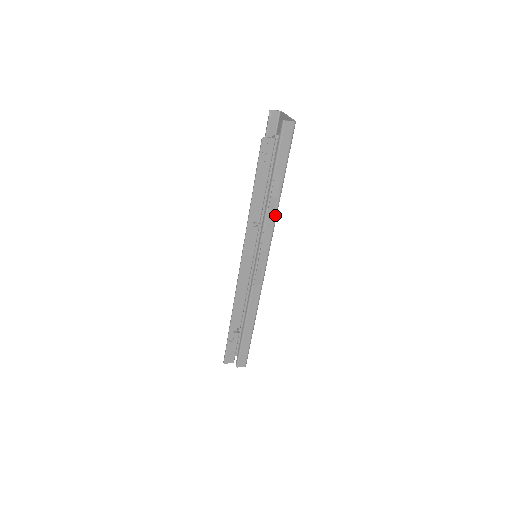
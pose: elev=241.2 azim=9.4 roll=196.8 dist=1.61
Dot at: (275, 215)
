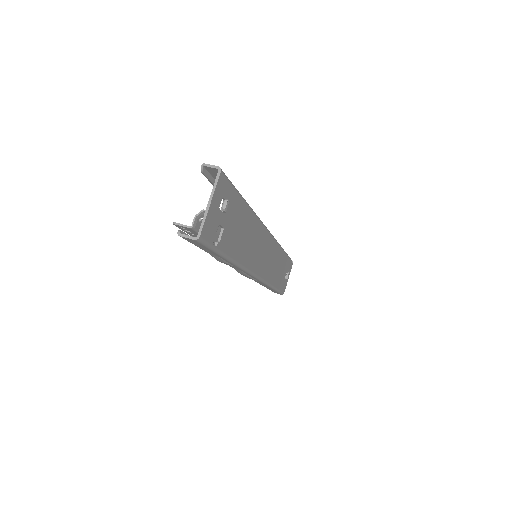
Dot at: (238, 267)
